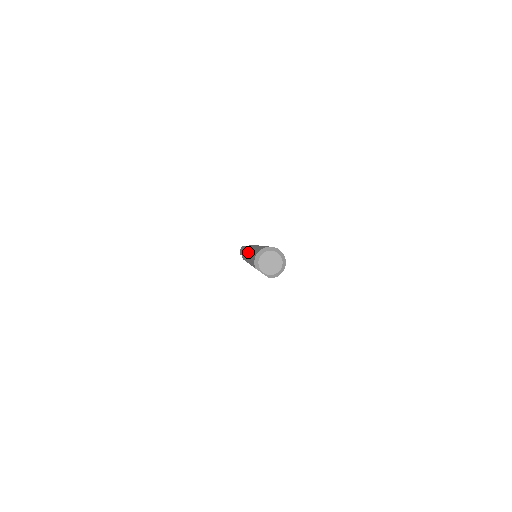
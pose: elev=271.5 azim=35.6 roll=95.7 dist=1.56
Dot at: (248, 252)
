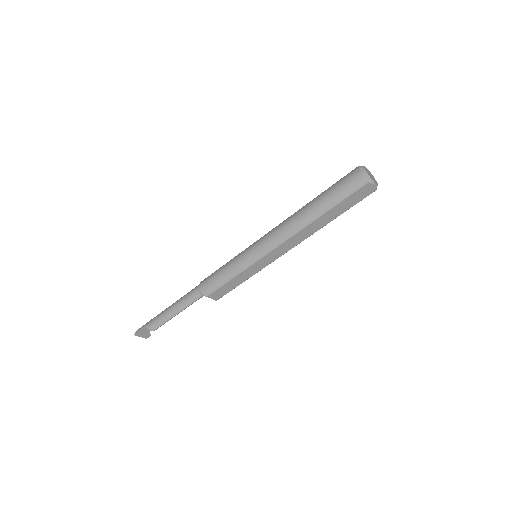
Dot at: (275, 234)
